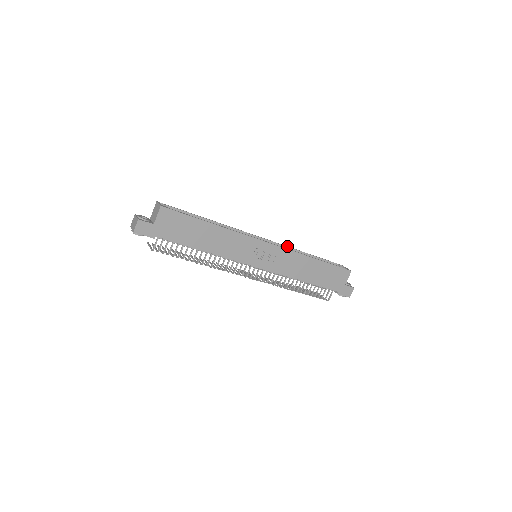
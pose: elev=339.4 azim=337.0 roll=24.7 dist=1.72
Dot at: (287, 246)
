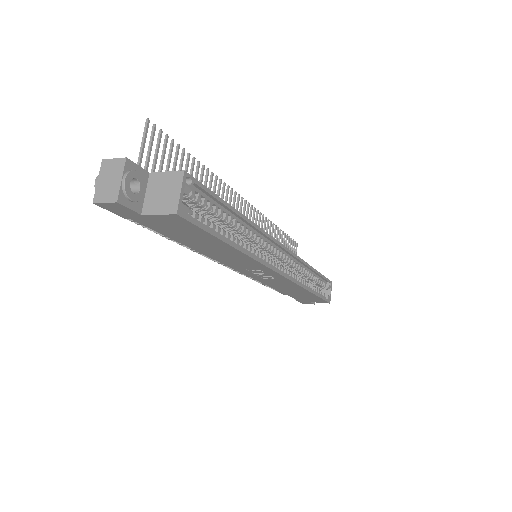
Dot at: (302, 260)
